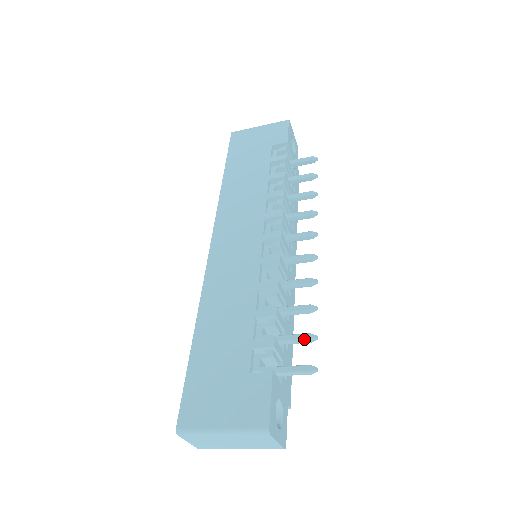
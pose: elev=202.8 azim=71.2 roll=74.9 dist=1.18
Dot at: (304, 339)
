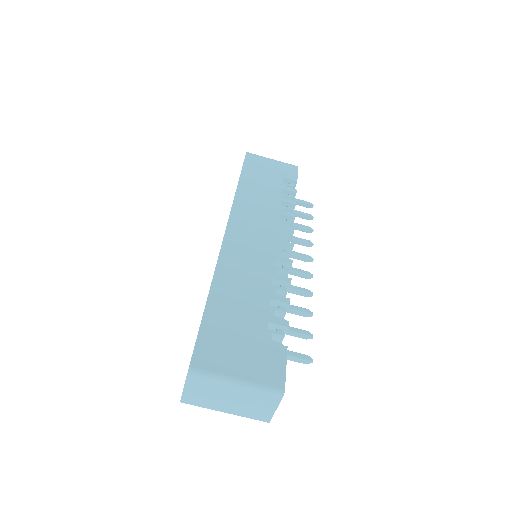
Dot at: (303, 334)
